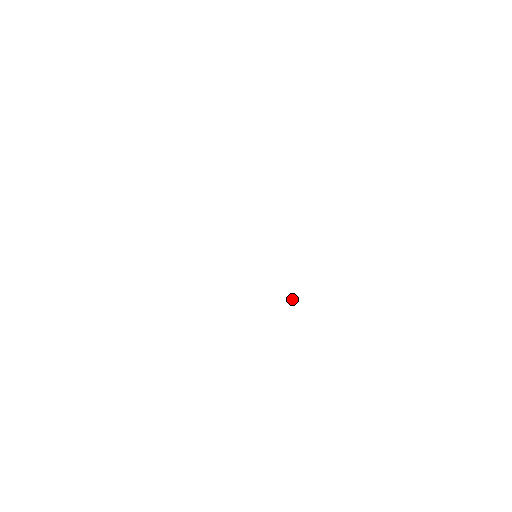
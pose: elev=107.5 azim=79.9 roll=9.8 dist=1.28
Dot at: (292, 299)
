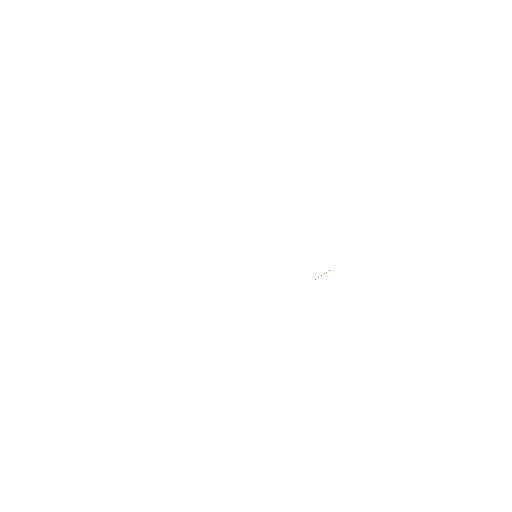
Dot at: occluded
